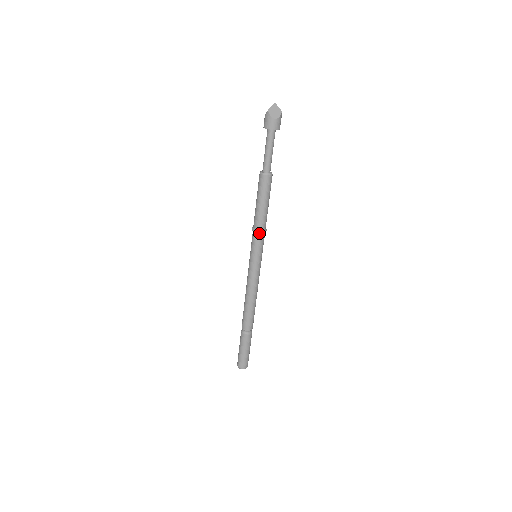
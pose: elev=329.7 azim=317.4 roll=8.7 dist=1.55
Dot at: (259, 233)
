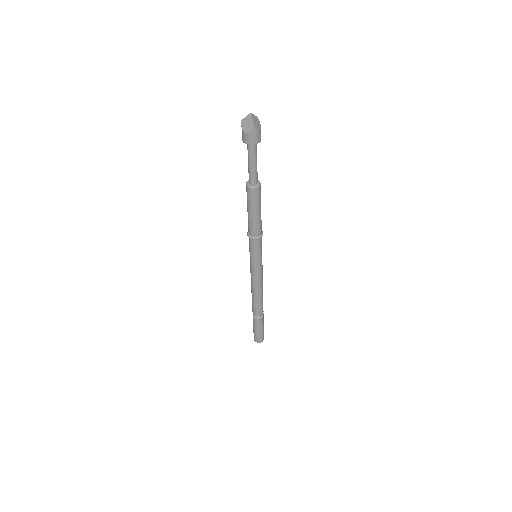
Dot at: (249, 237)
